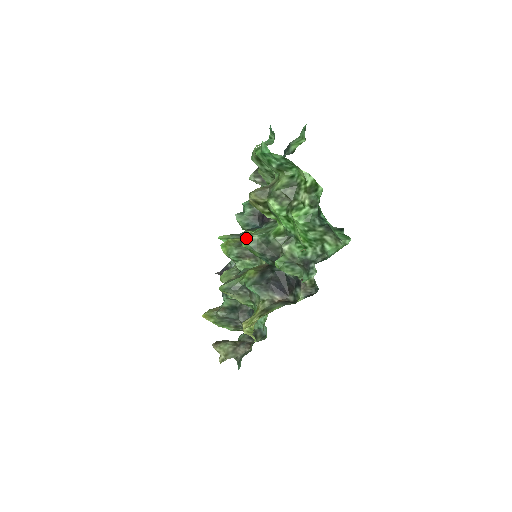
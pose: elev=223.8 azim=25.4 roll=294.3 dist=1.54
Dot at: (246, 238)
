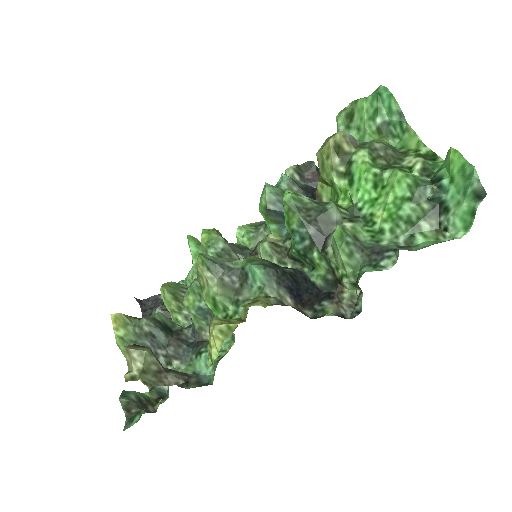
Dot at: (292, 192)
